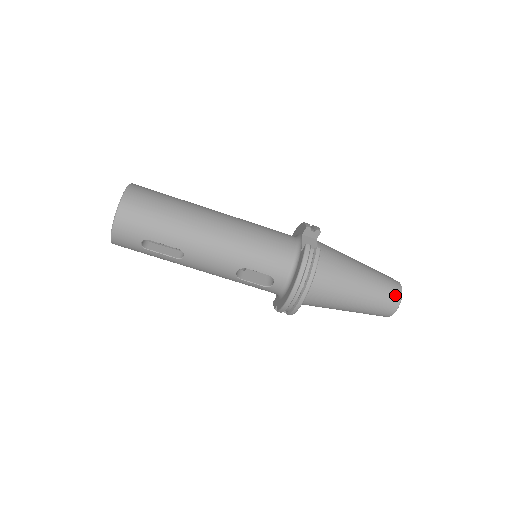
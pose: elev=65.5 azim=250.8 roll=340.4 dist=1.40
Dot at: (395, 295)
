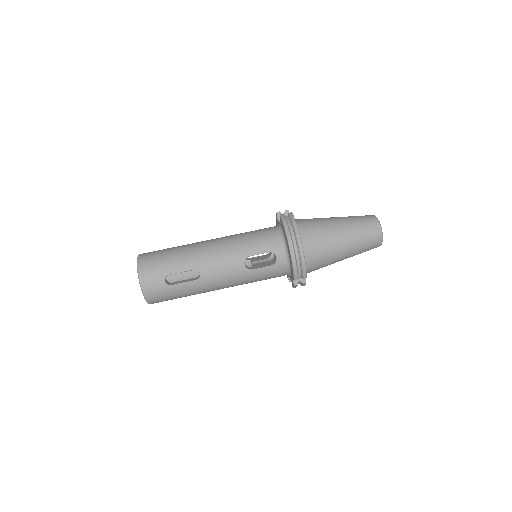
Dot at: (371, 220)
